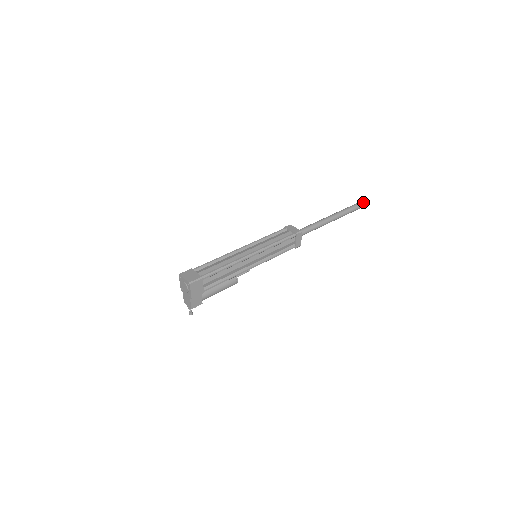
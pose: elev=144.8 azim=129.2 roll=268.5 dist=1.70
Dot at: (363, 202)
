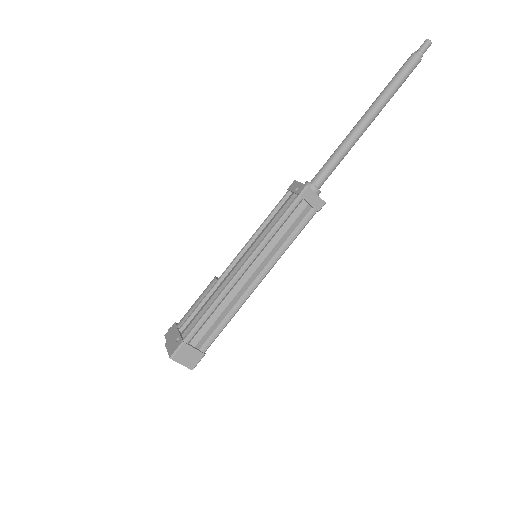
Dot at: (422, 56)
